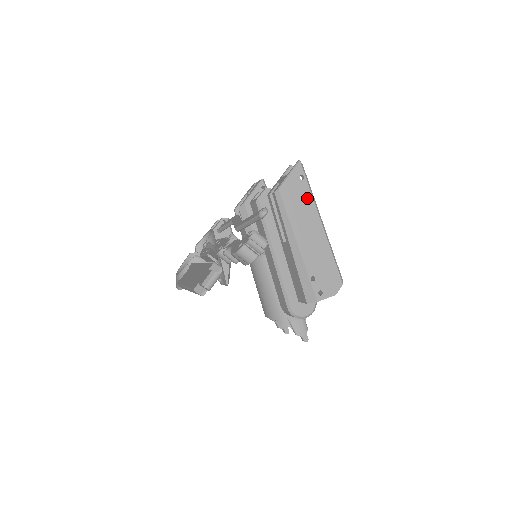
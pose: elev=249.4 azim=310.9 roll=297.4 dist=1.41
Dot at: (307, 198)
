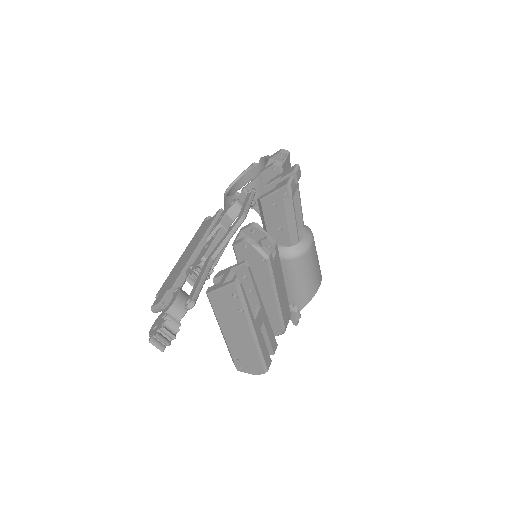
Dot at: (238, 312)
